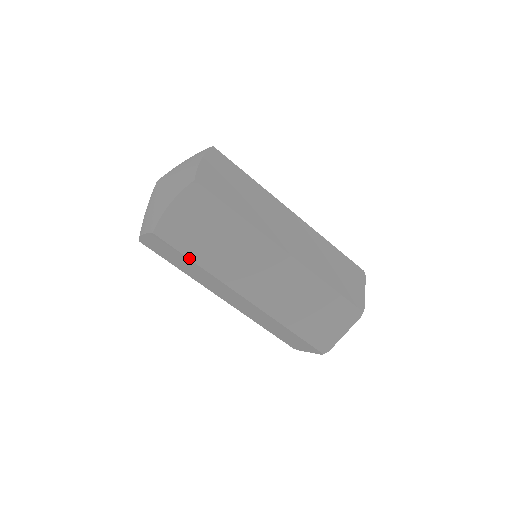
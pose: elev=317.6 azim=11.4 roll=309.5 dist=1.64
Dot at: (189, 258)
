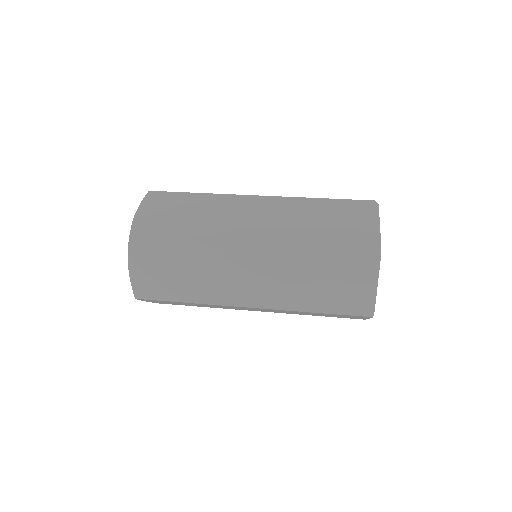
Dot at: (173, 239)
